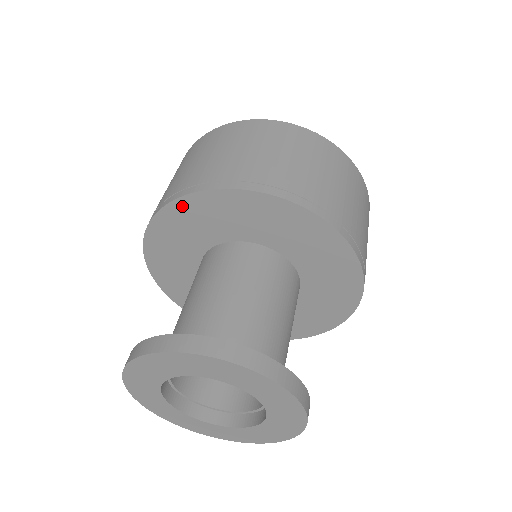
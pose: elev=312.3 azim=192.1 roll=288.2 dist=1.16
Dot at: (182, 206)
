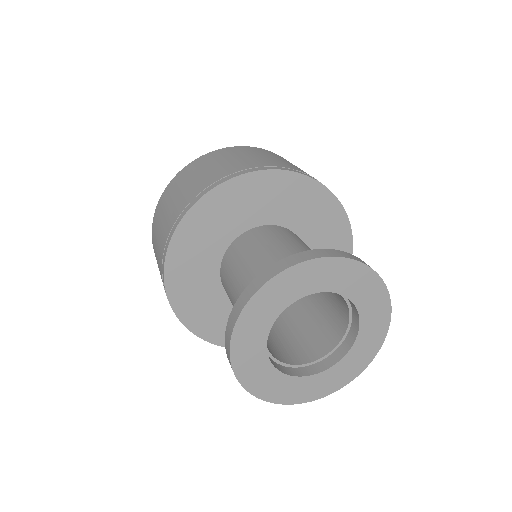
Dot at: (176, 250)
